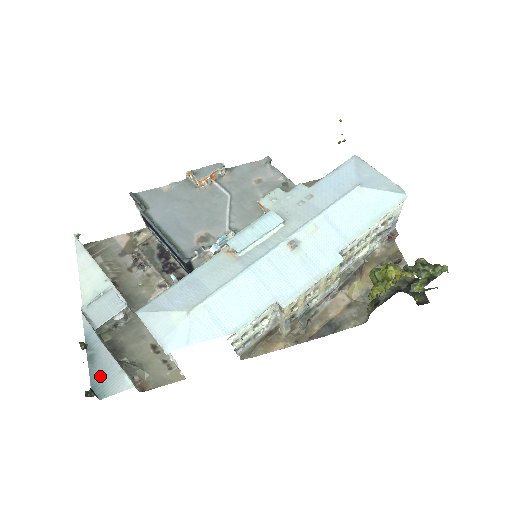
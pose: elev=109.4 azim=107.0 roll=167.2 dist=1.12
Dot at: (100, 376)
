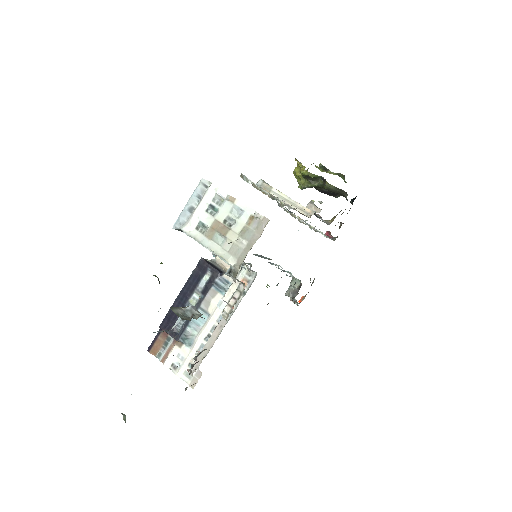
Dot at: occluded
